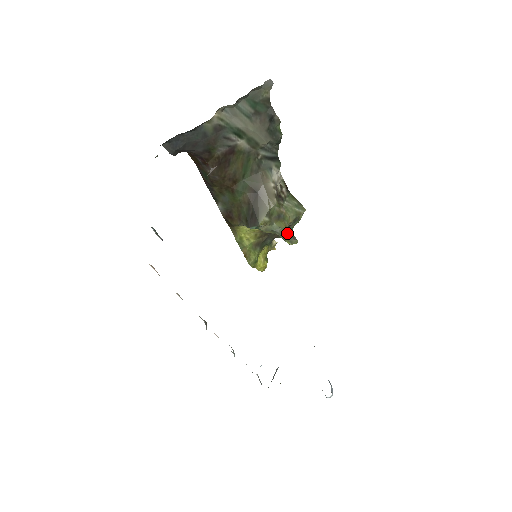
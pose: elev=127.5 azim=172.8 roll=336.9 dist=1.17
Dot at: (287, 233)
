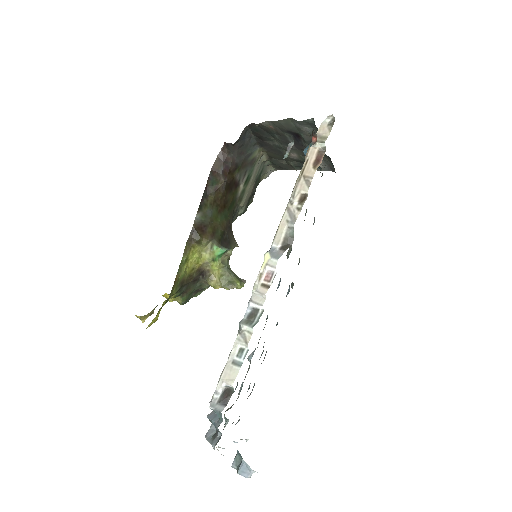
Dot at: (236, 275)
